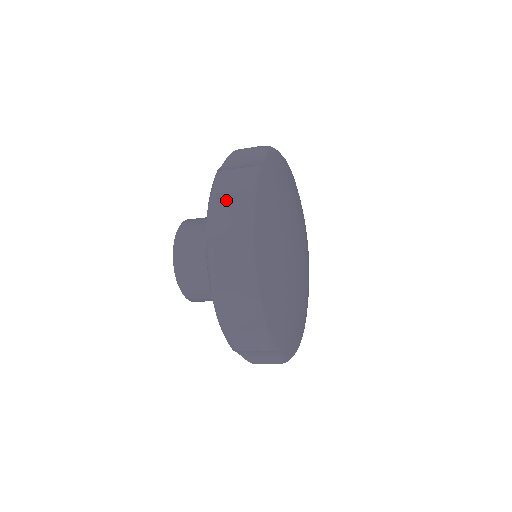
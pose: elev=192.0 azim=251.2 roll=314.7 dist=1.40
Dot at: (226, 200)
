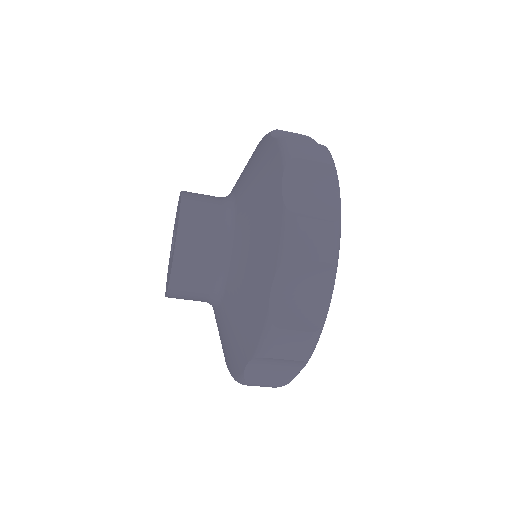
Dot at: (290, 135)
